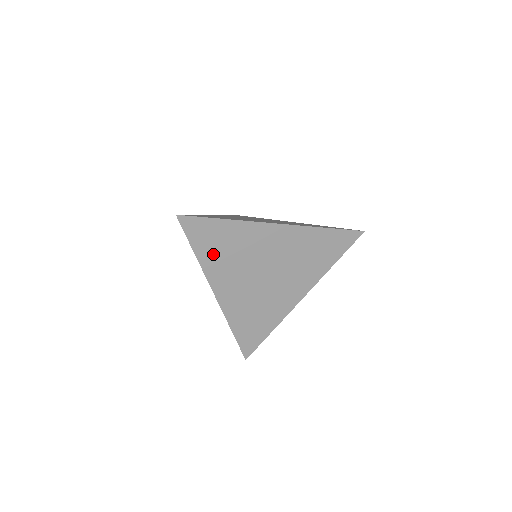
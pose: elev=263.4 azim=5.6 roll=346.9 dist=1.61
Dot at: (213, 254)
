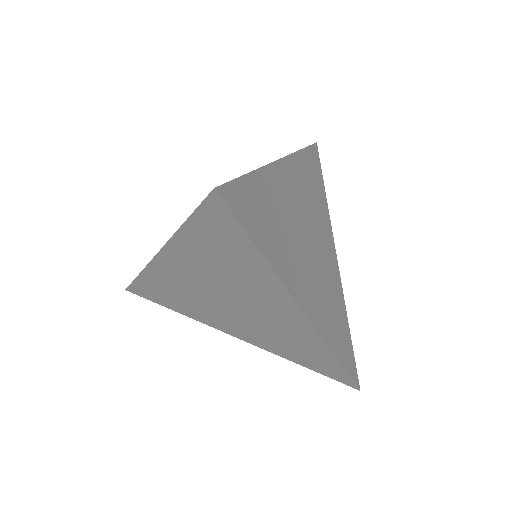
Dot at: (203, 246)
